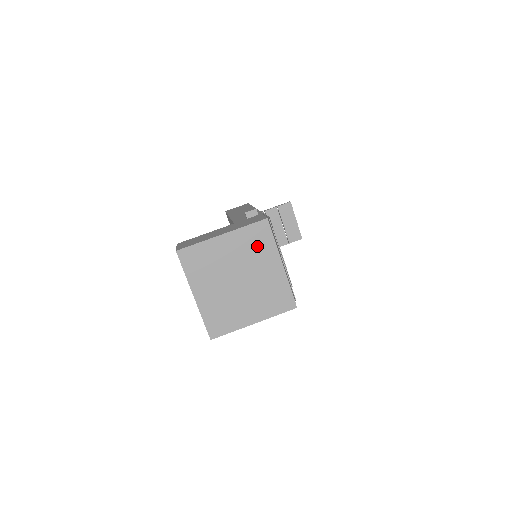
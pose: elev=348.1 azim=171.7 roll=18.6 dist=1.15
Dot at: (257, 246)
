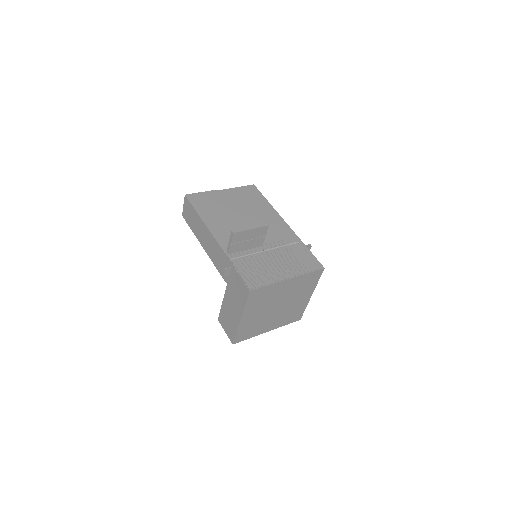
Dot at: (264, 297)
